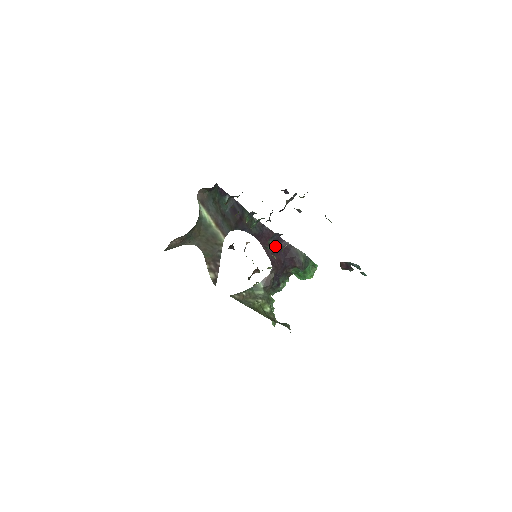
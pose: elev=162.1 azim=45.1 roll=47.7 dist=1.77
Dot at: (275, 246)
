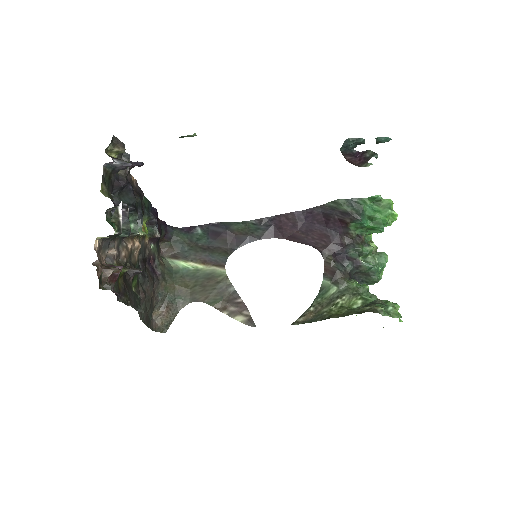
Dot at: (301, 226)
